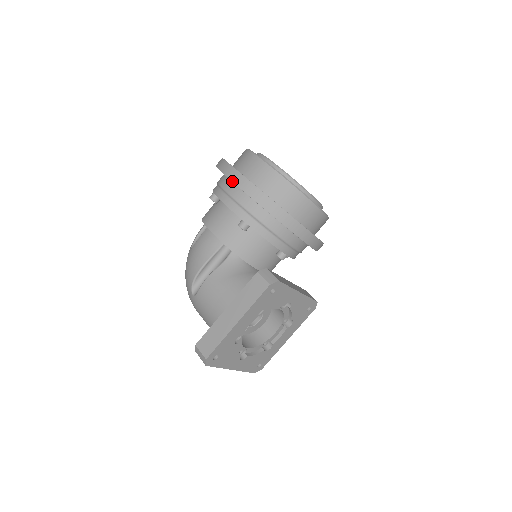
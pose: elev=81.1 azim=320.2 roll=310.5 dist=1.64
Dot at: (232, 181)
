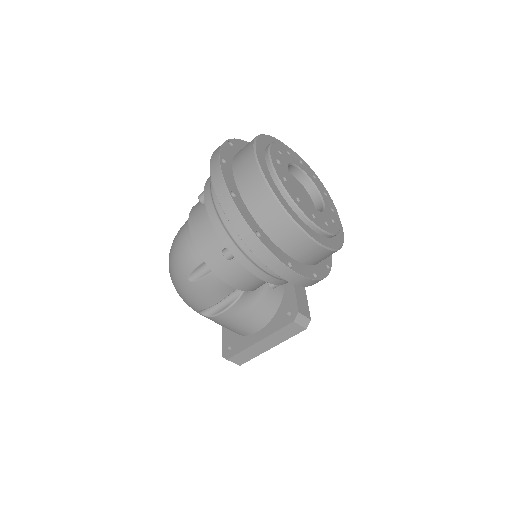
Dot at: (281, 277)
